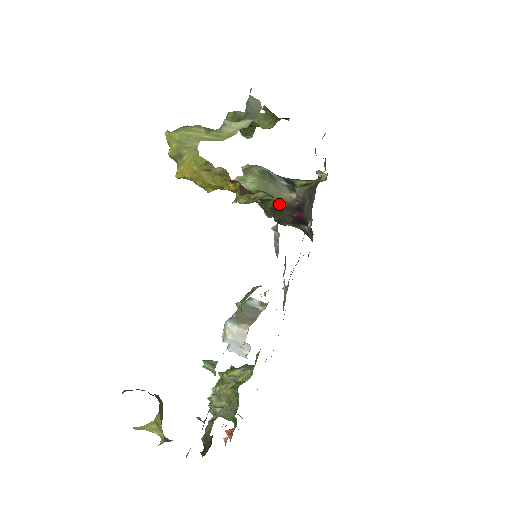
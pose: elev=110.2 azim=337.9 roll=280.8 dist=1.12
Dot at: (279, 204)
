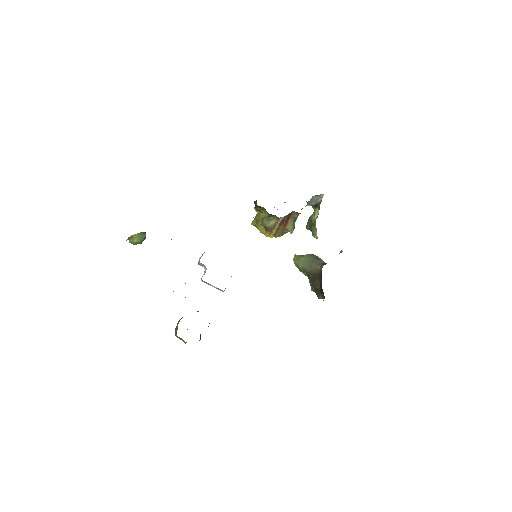
Dot at: (314, 273)
